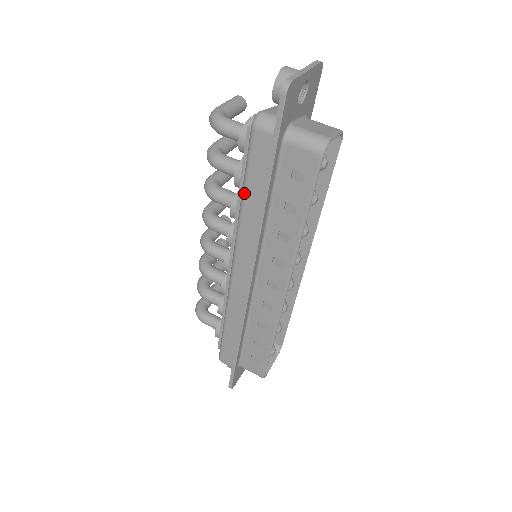
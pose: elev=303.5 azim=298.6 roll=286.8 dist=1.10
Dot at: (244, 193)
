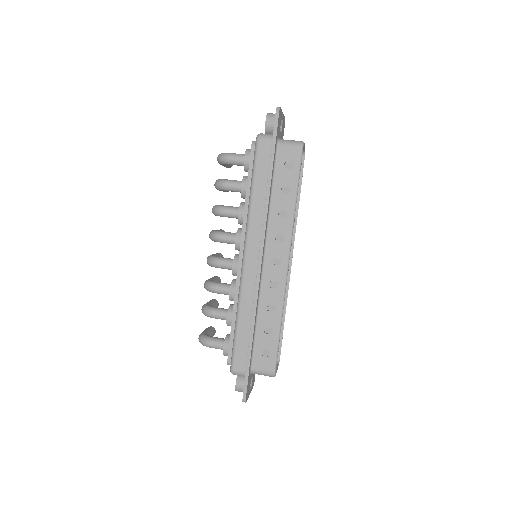
Dot at: (253, 187)
